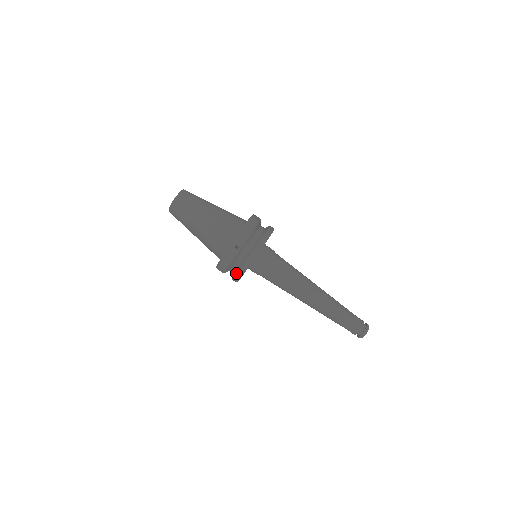
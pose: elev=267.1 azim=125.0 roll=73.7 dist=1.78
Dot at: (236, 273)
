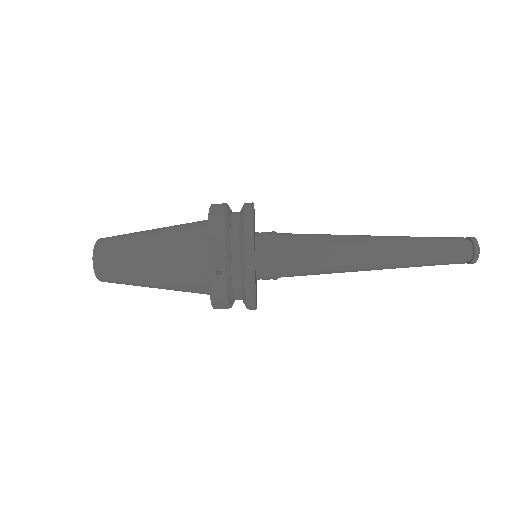
Dot at: (245, 303)
